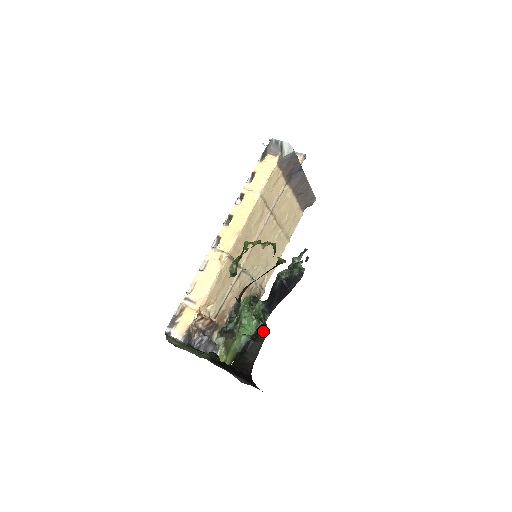
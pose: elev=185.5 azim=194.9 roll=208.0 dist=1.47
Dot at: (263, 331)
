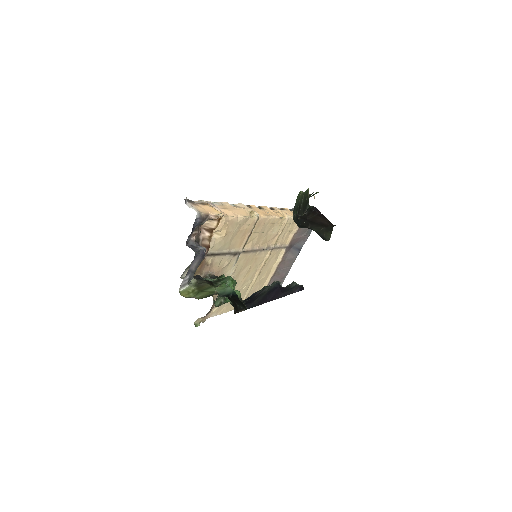
Dot at: (245, 305)
